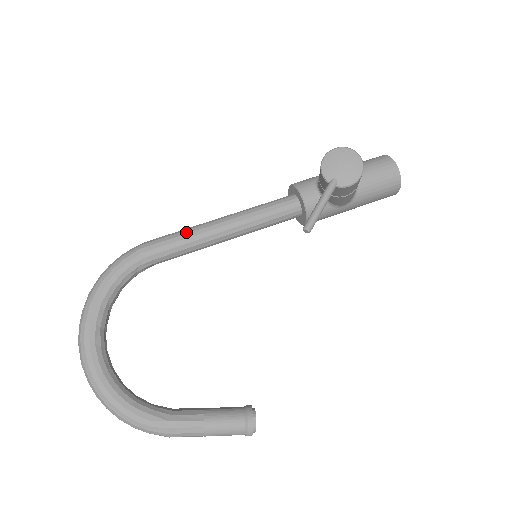
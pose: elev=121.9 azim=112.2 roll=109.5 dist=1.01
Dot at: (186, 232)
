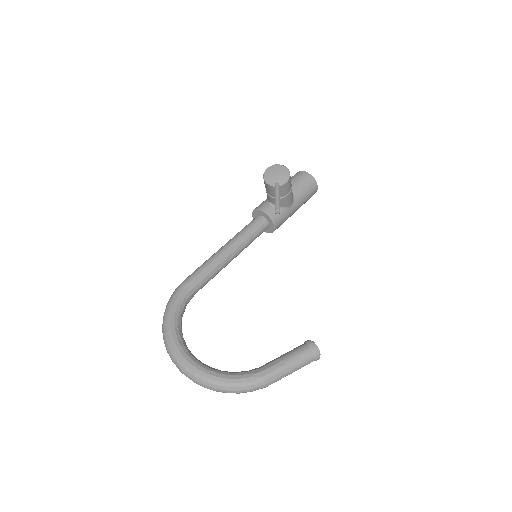
Dot at: (205, 263)
